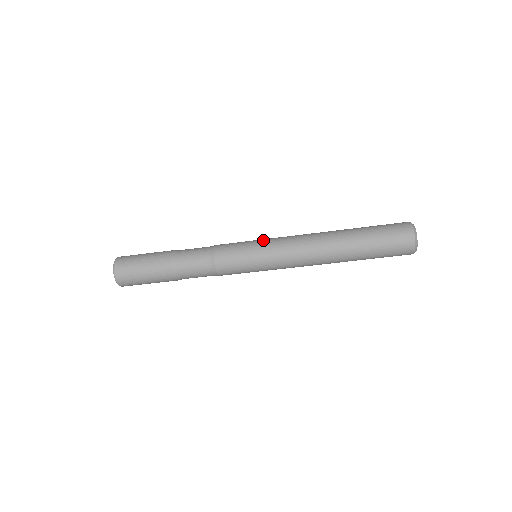
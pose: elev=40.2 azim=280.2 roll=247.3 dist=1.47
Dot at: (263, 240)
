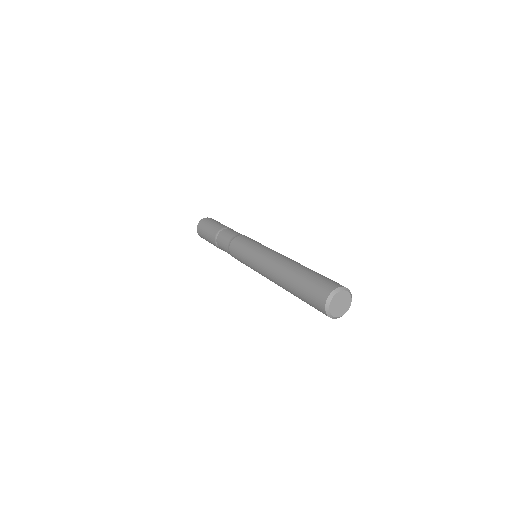
Dot at: (258, 246)
